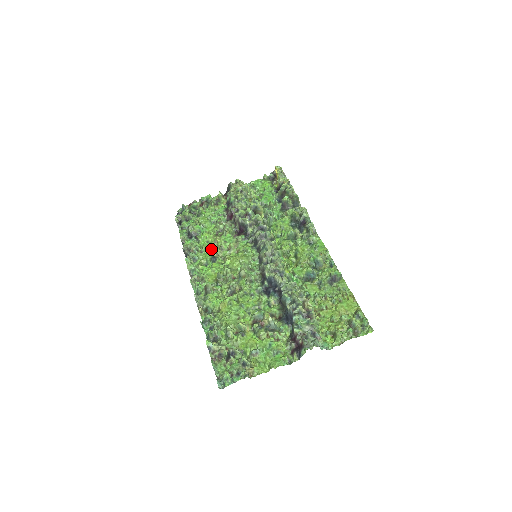
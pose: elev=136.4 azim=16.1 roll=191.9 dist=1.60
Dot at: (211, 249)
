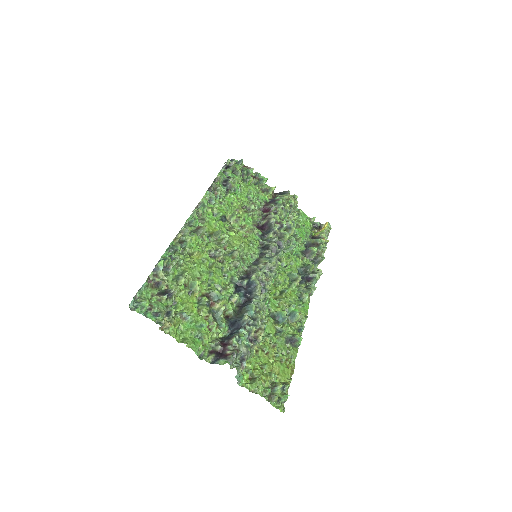
Dot at: (229, 210)
